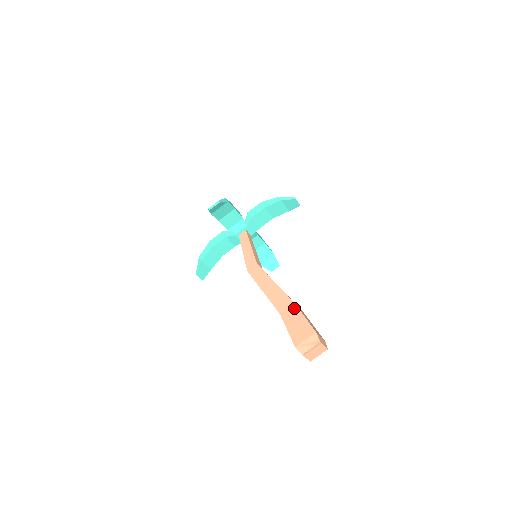
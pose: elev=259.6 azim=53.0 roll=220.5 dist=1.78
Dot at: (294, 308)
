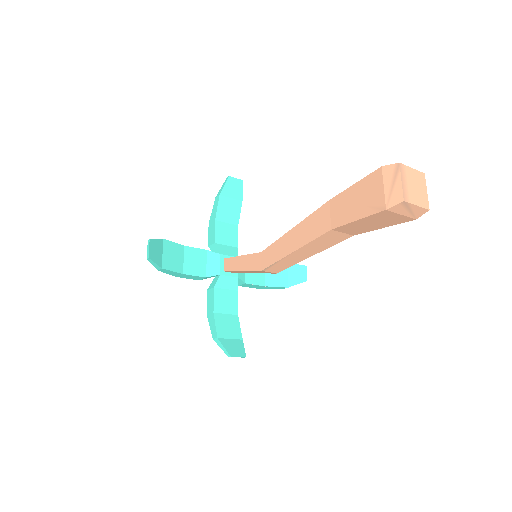
Dot at: (334, 202)
